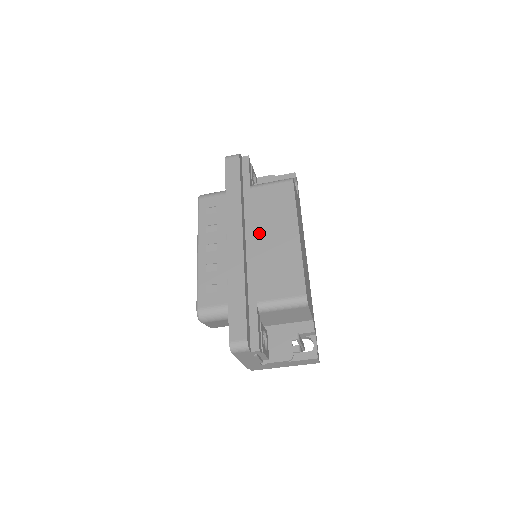
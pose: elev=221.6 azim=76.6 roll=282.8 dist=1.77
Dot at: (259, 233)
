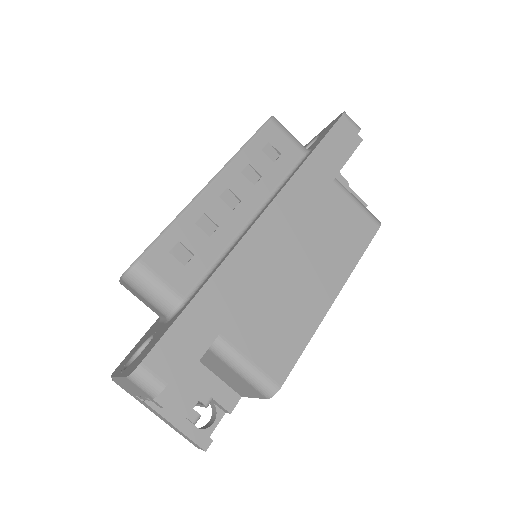
Dot at: (297, 246)
